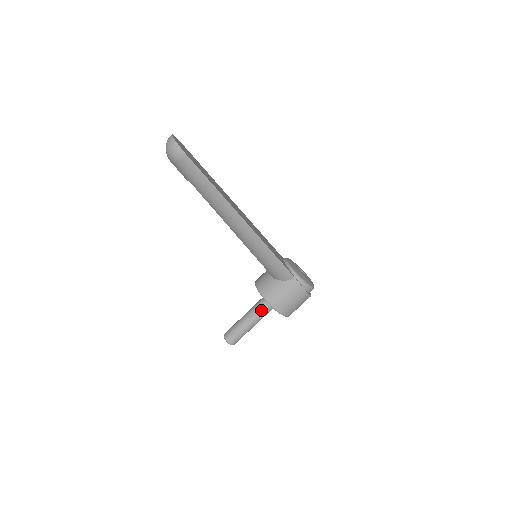
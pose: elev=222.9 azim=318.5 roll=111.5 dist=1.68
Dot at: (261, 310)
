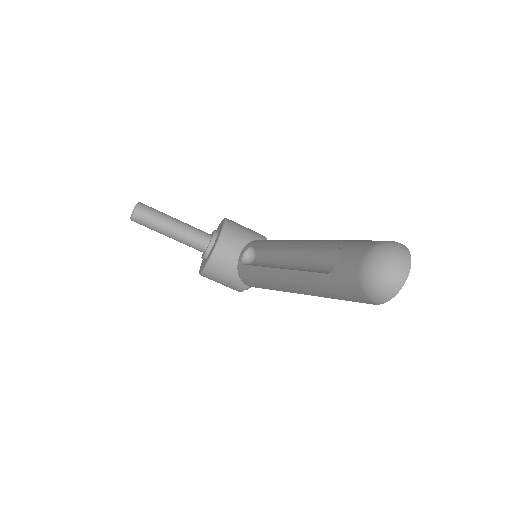
Dot at: (193, 245)
